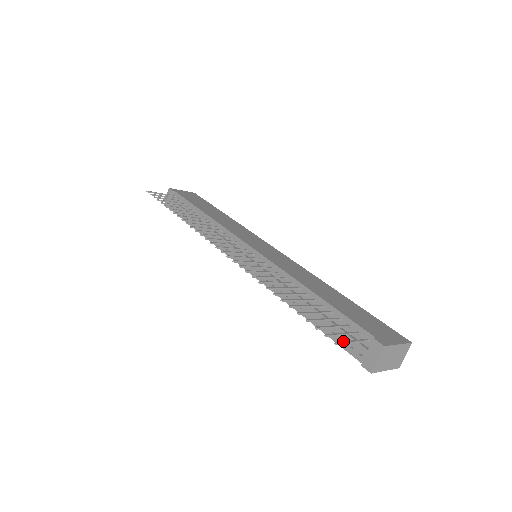
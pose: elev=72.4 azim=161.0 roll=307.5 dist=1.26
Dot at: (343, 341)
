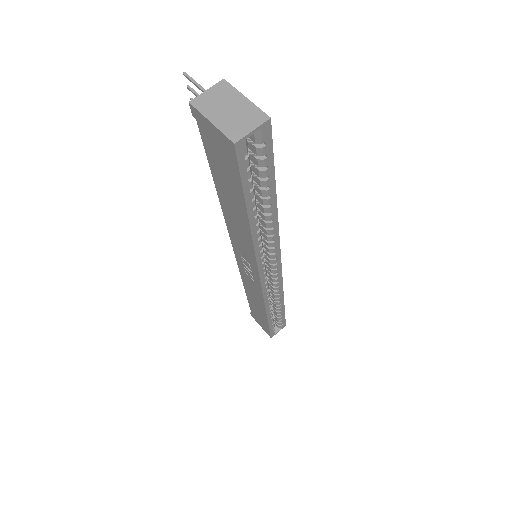
Dot at: (195, 82)
